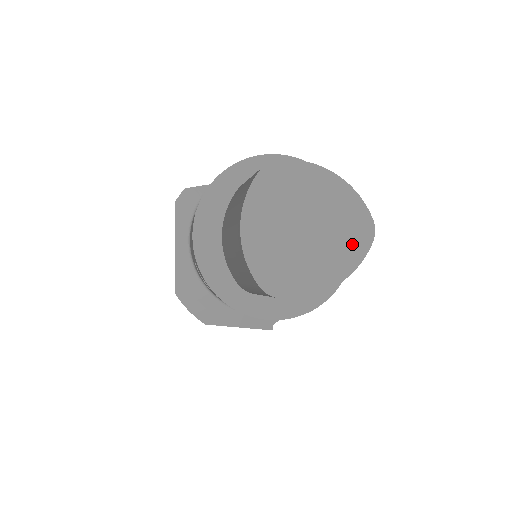
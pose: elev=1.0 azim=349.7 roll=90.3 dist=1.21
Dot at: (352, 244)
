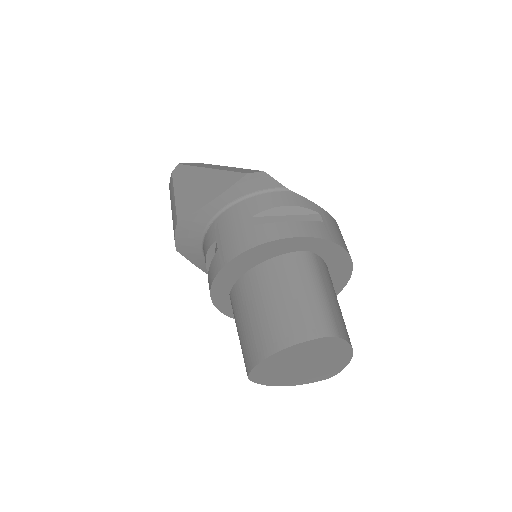
Dot at: (314, 377)
